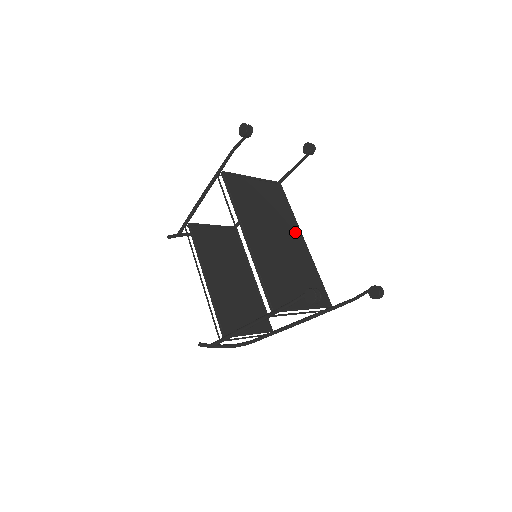
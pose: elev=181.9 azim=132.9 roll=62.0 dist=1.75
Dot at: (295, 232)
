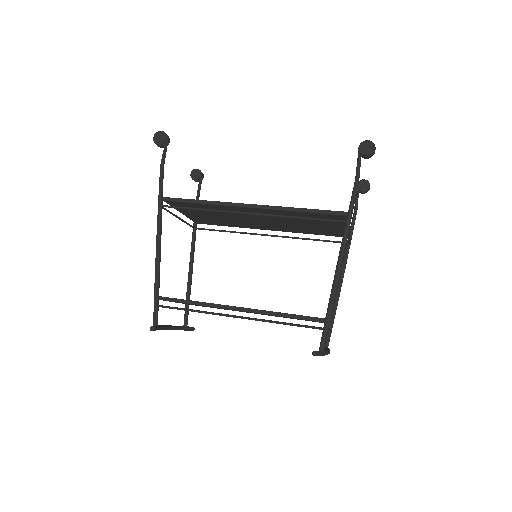
Dot at: occluded
